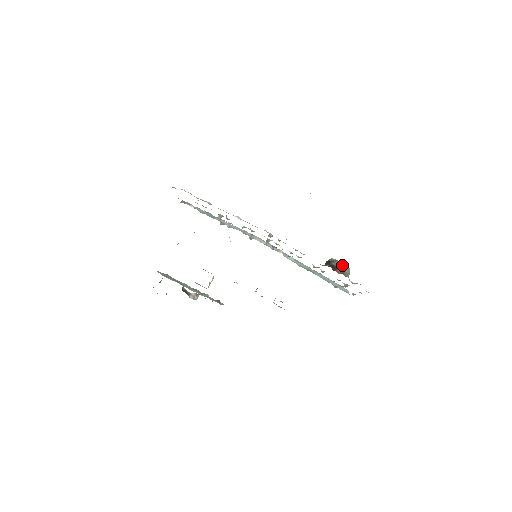
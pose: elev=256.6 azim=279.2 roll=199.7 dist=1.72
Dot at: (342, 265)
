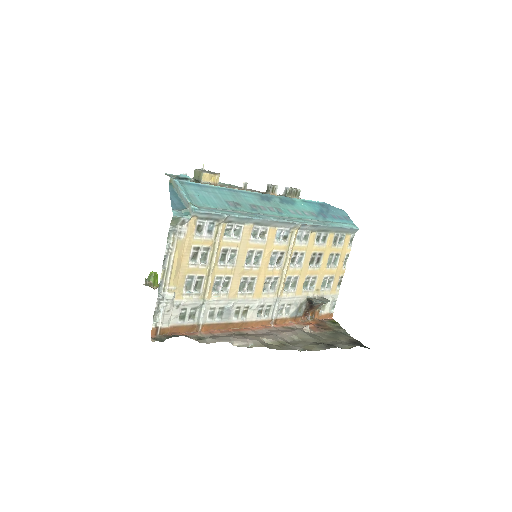
Dot at: (322, 304)
